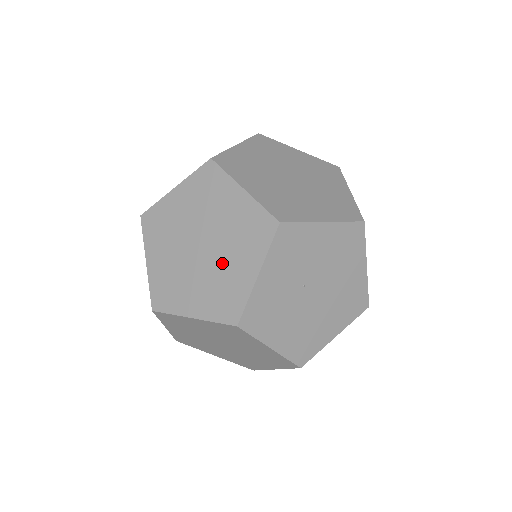
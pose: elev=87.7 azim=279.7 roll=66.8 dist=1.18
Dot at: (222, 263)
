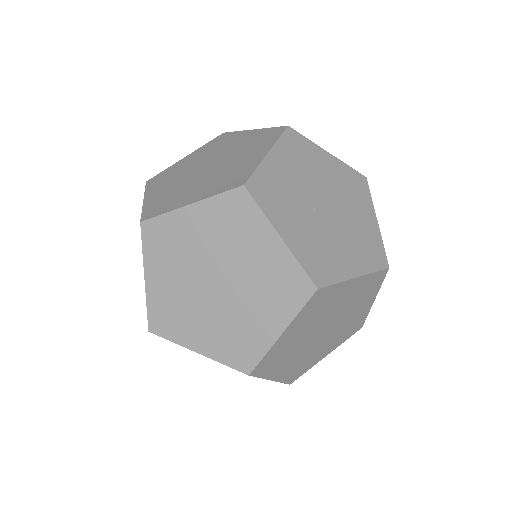
Dot at: (247, 269)
